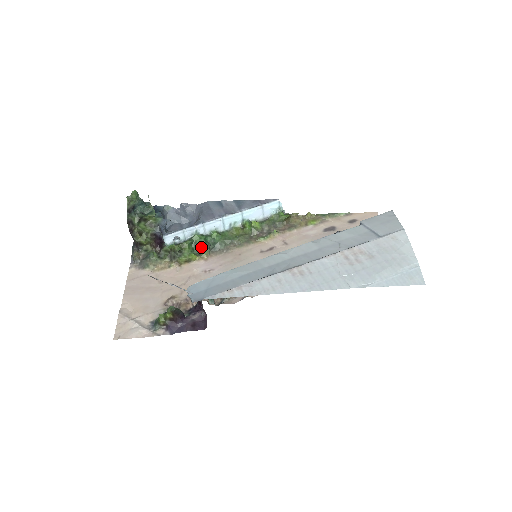
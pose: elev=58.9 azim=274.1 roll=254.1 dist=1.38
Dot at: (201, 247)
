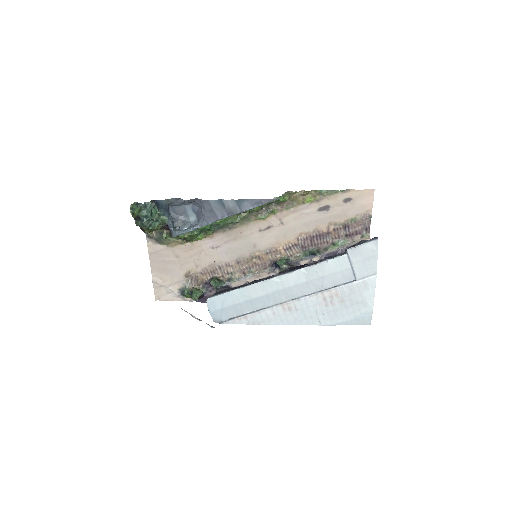
Dot at: (207, 230)
